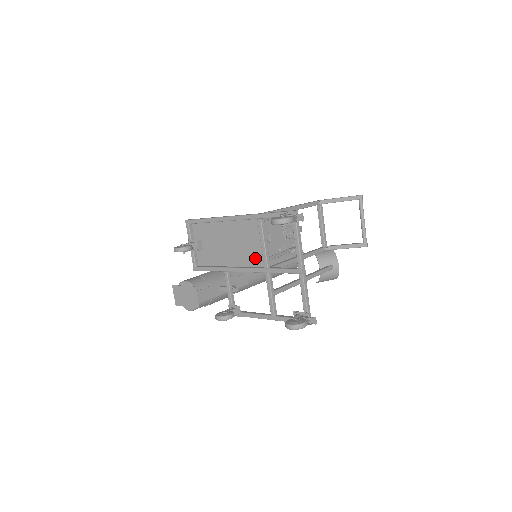
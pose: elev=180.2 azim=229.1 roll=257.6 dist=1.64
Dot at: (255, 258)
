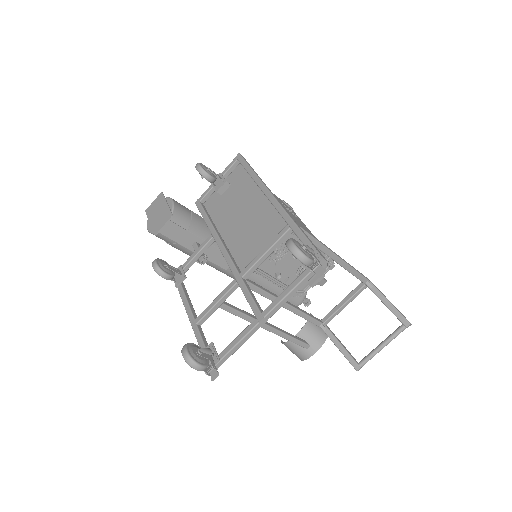
Dot at: (245, 255)
